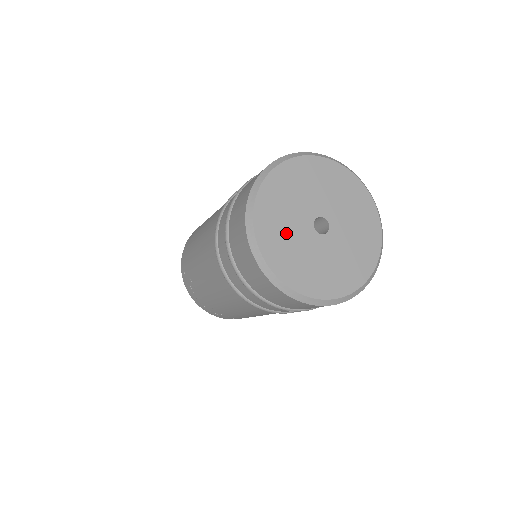
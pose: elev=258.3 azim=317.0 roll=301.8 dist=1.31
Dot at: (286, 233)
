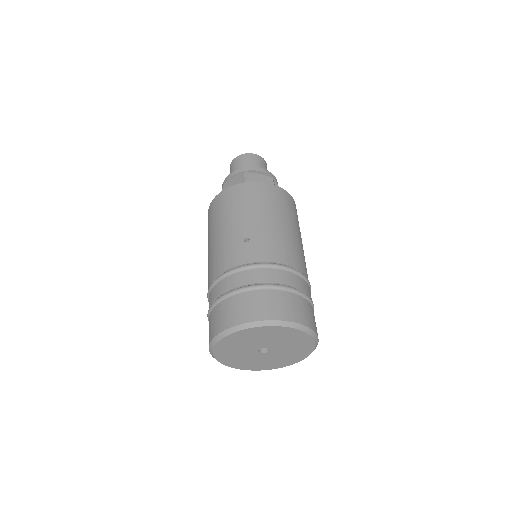
Dot at: (255, 362)
